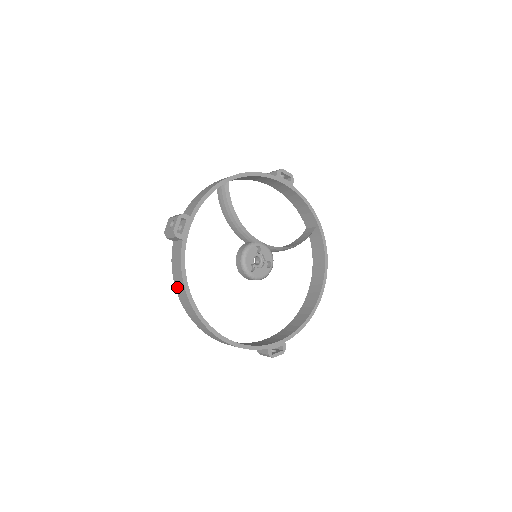
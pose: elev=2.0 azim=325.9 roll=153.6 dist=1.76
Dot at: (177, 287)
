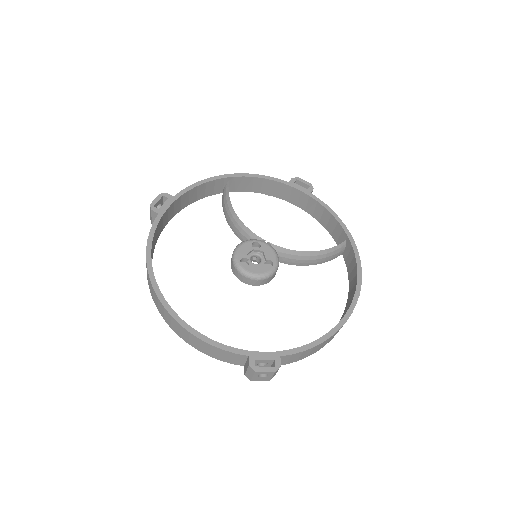
Dot at: occluded
